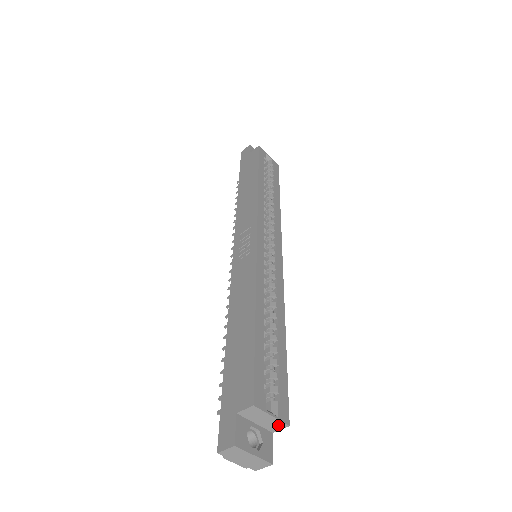
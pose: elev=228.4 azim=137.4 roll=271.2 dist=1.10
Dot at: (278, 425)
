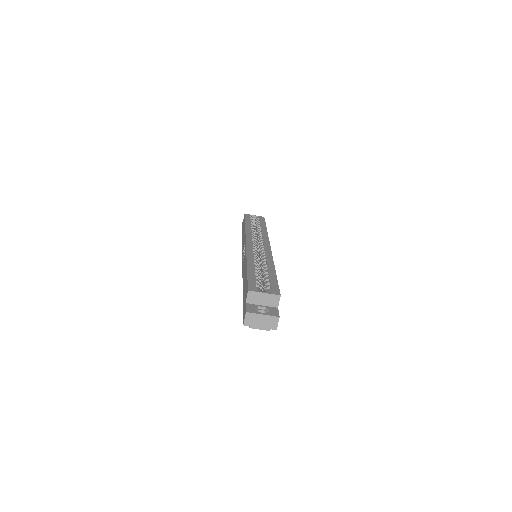
Dot at: (274, 299)
